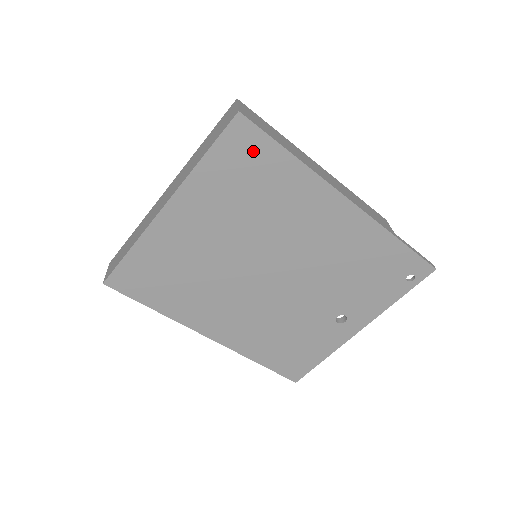
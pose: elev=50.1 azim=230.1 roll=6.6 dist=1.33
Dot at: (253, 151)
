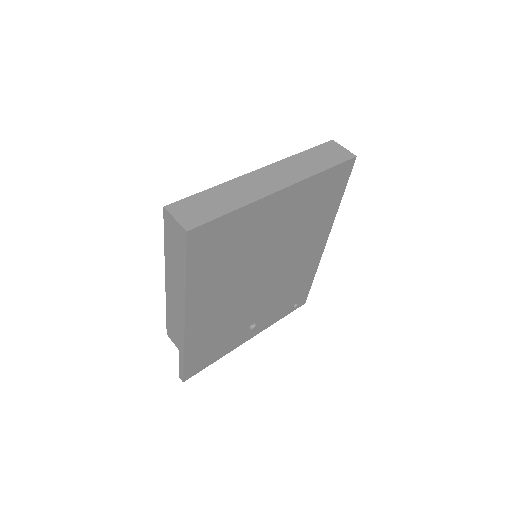
Dot at: (338, 184)
